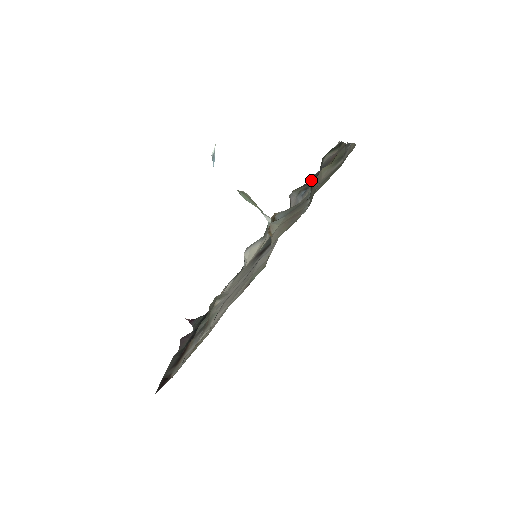
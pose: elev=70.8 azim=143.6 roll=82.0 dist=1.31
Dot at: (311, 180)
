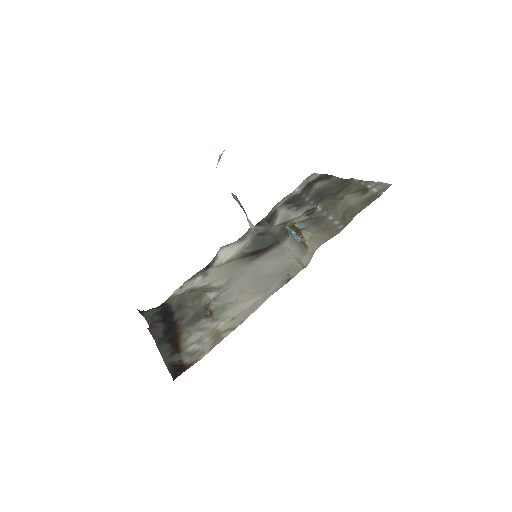
Dot at: (320, 201)
